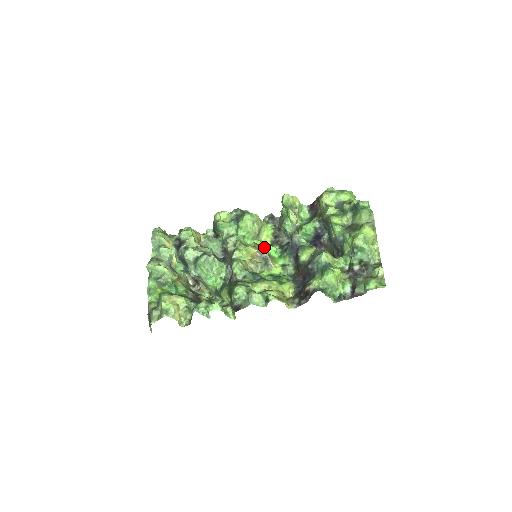
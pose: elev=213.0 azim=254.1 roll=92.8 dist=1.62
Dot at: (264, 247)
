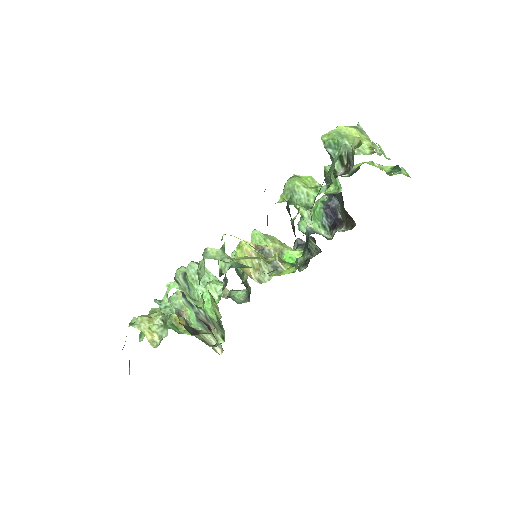
Dot at: occluded
